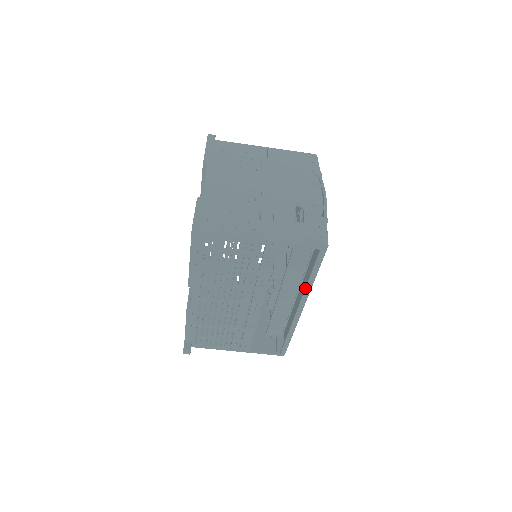
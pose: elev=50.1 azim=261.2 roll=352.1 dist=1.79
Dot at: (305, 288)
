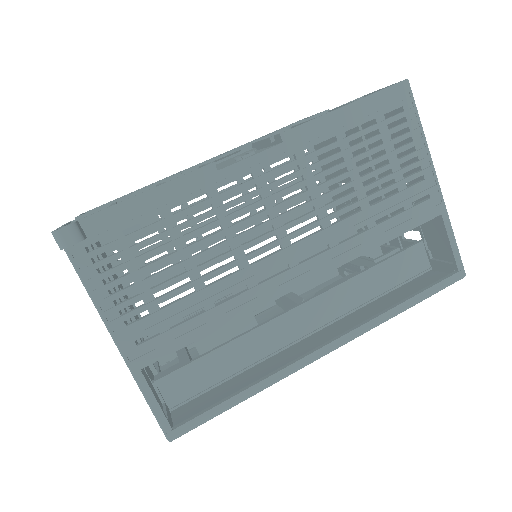
Dot at: (380, 314)
